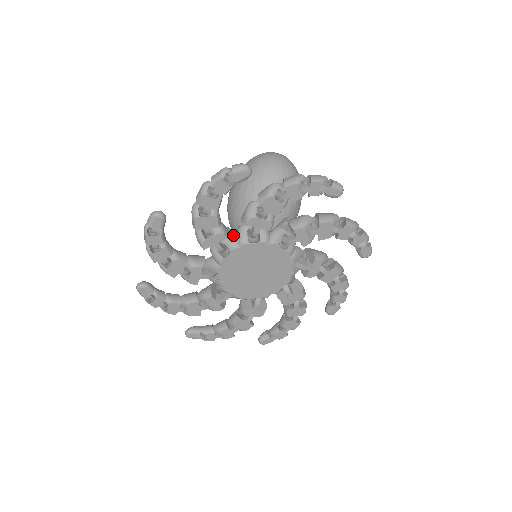
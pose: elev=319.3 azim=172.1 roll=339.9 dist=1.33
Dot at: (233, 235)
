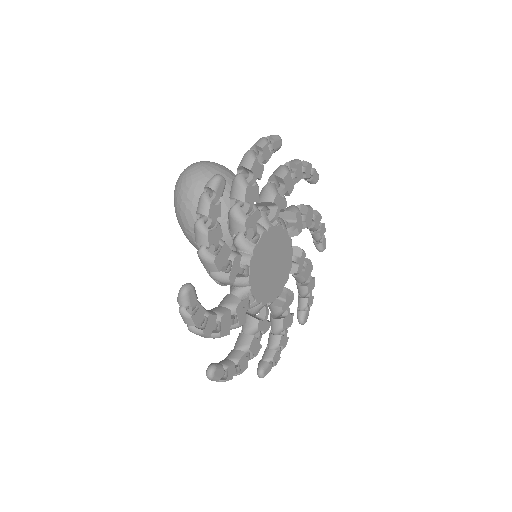
Dot at: occluded
